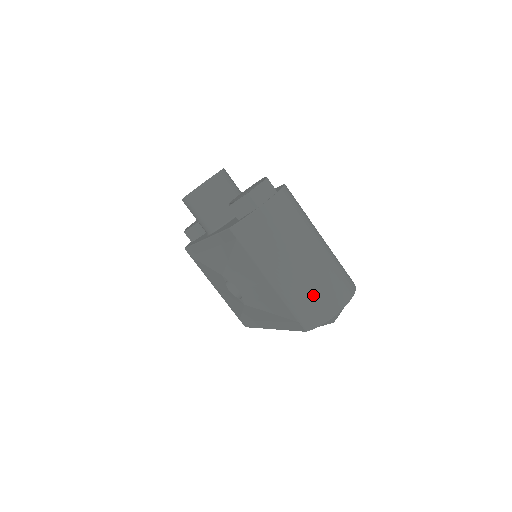
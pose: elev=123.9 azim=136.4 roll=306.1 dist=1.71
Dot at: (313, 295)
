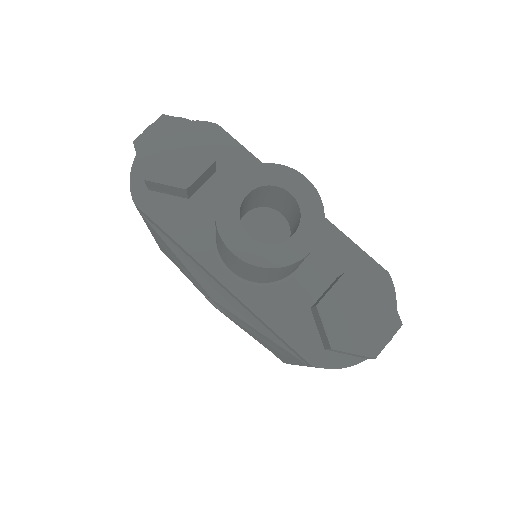
Dot at: occluded
